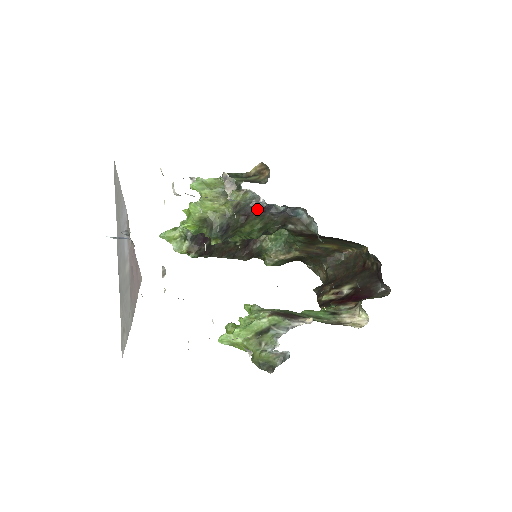
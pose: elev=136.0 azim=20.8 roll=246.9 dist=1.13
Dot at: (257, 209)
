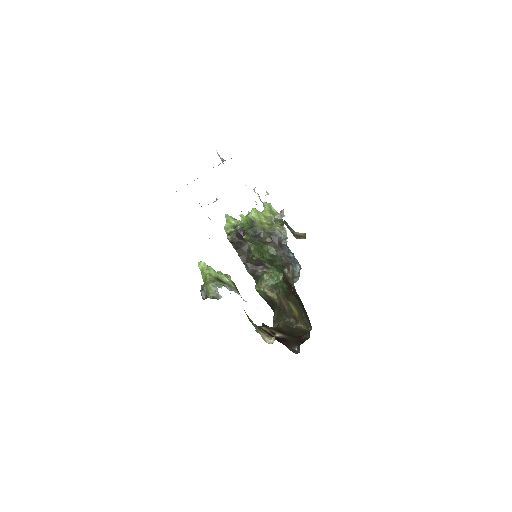
Dot at: (280, 242)
